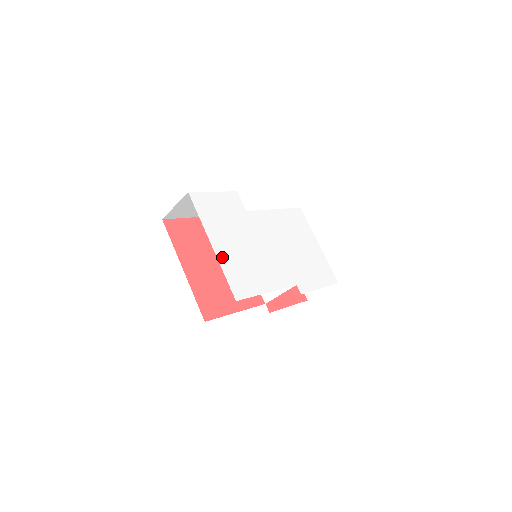
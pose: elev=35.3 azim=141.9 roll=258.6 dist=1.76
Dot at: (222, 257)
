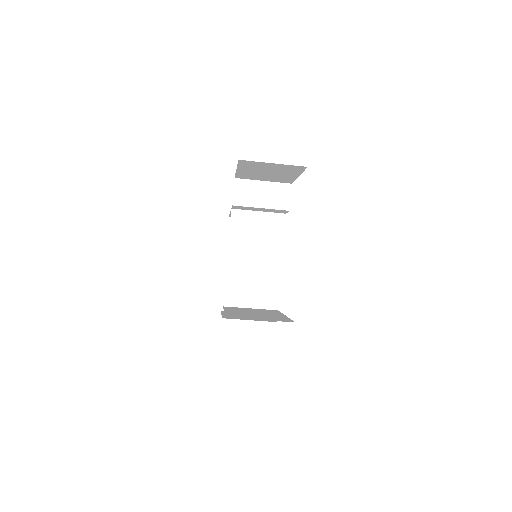
Dot at: occluded
